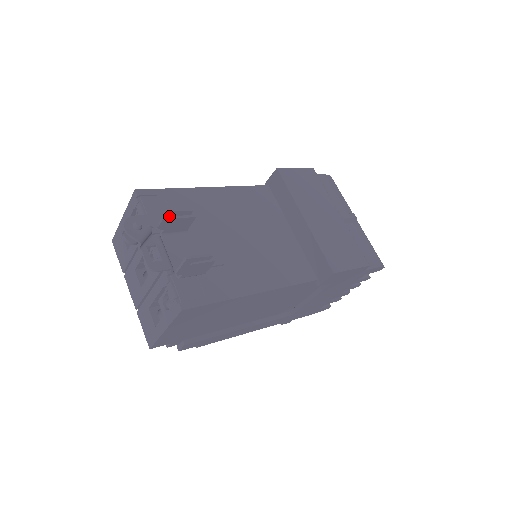
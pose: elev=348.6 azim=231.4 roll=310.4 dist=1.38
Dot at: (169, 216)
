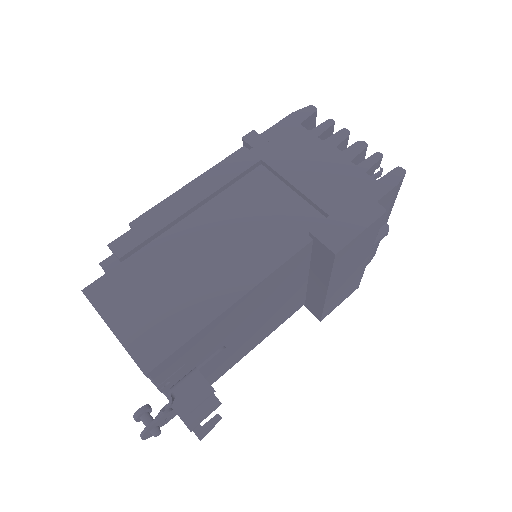
Dot at: (190, 420)
